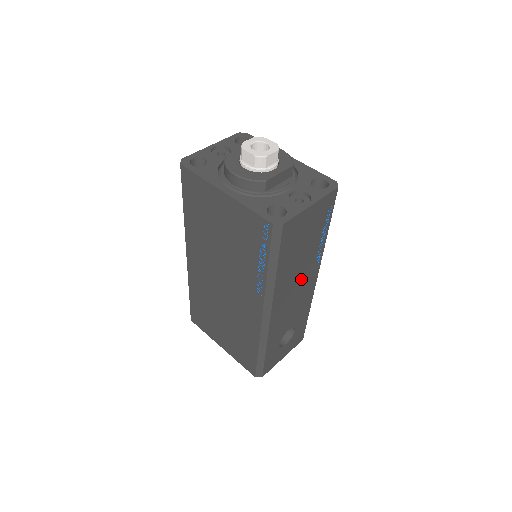
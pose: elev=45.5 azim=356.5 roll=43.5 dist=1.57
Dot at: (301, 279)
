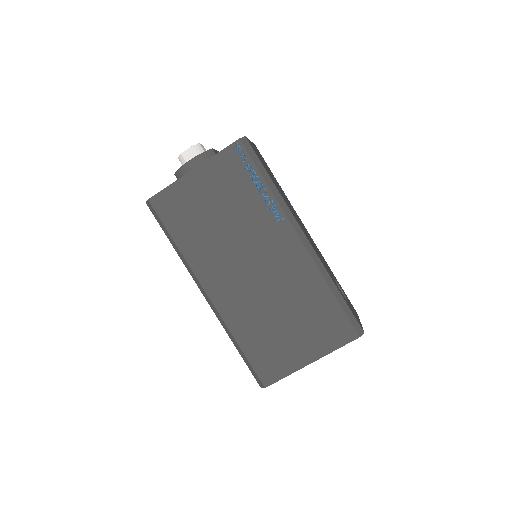
Dot at: occluded
